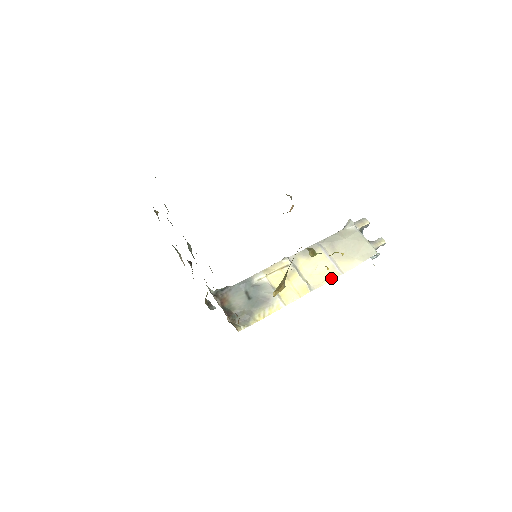
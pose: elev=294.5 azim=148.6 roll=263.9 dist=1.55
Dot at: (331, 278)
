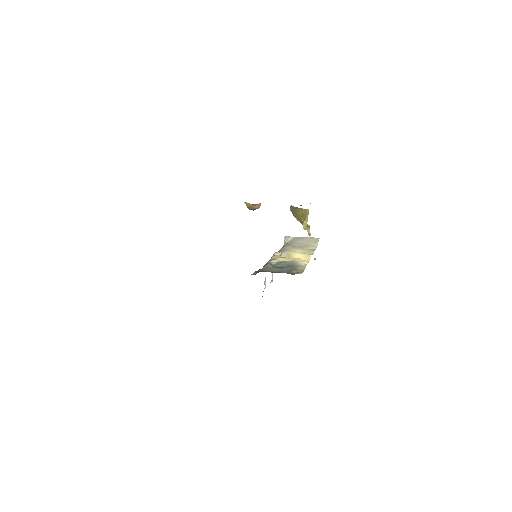
Dot at: (313, 251)
